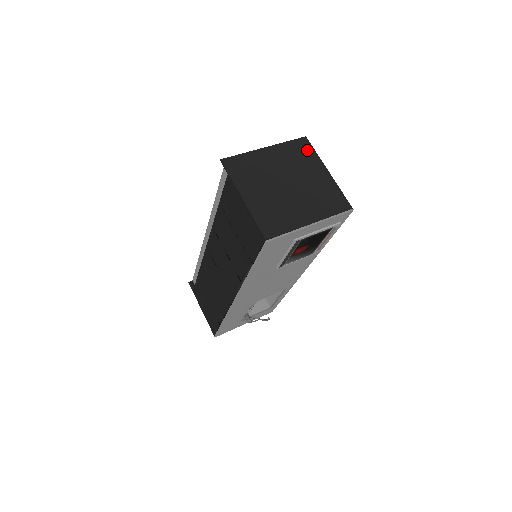
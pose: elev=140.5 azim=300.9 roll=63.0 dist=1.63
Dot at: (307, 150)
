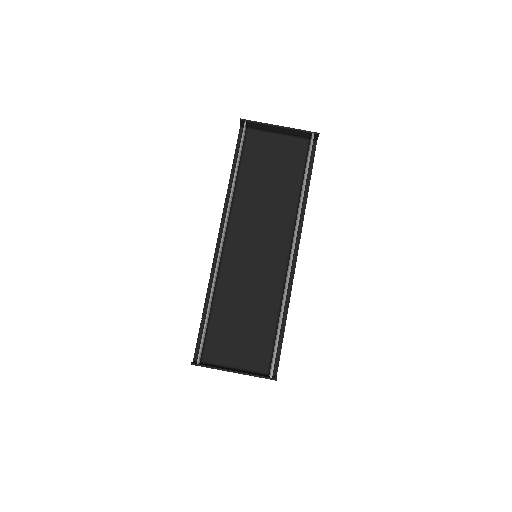
Dot at: occluded
